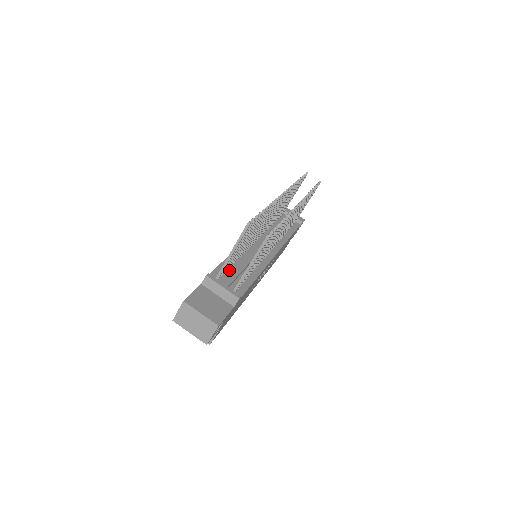
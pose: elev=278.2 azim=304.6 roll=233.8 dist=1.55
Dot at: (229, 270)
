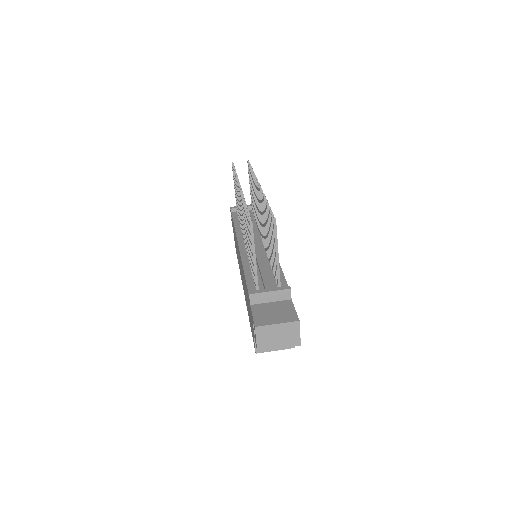
Dot at: occluded
